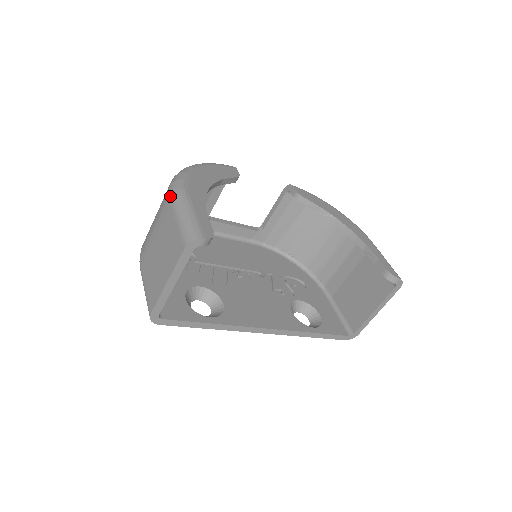
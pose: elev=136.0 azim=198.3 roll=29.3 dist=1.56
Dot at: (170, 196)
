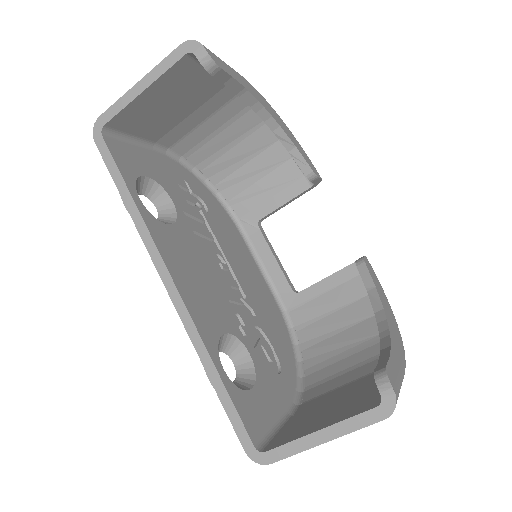
Dot at: occluded
